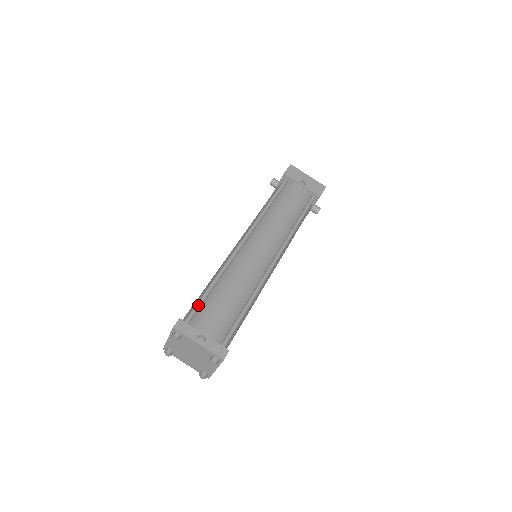
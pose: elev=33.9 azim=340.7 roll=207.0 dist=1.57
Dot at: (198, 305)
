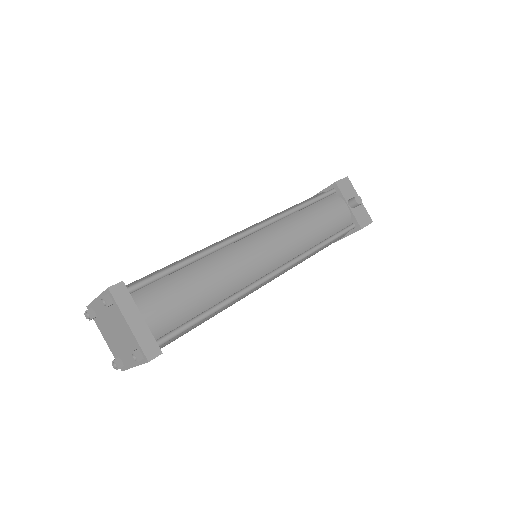
Dot at: occluded
